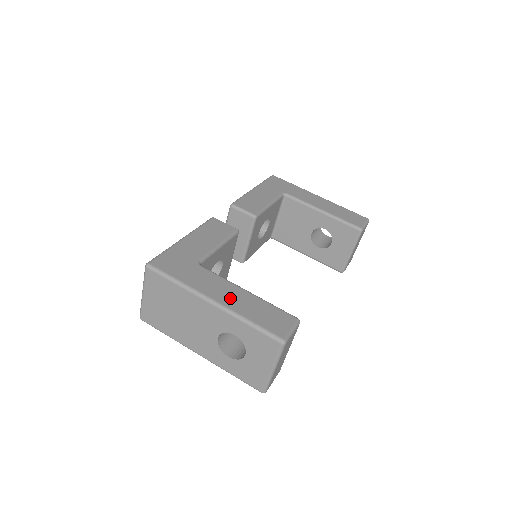
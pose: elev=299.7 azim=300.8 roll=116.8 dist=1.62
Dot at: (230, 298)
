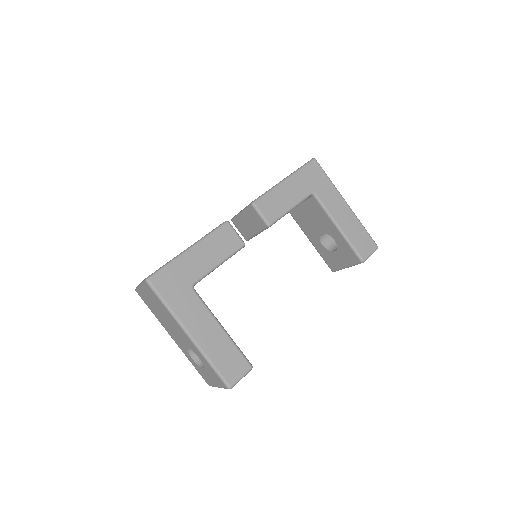
Dot at: (205, 334)
